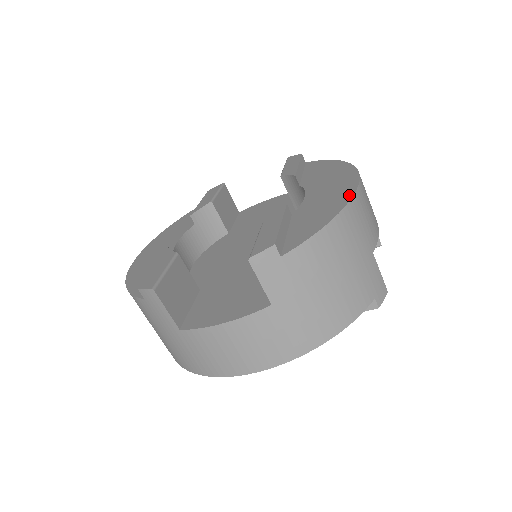
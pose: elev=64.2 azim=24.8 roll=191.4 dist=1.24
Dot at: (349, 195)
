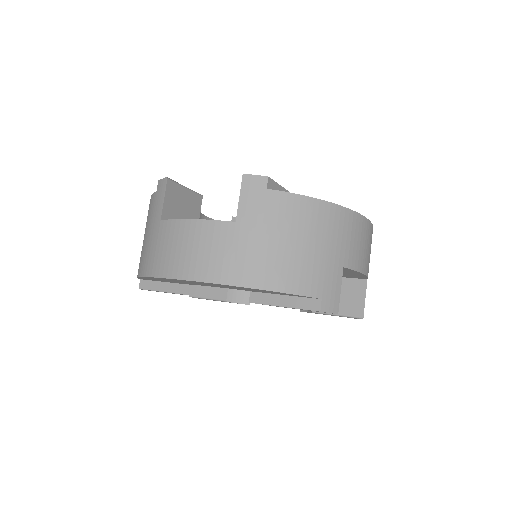
Dot at: (350, 210)
